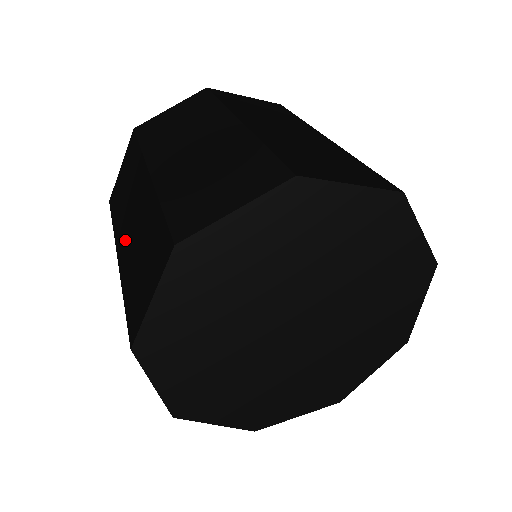
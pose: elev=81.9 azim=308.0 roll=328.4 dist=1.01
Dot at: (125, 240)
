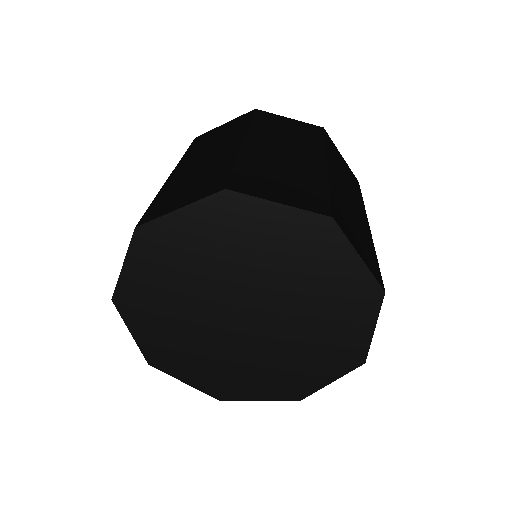
Dot at: (188, 166)
